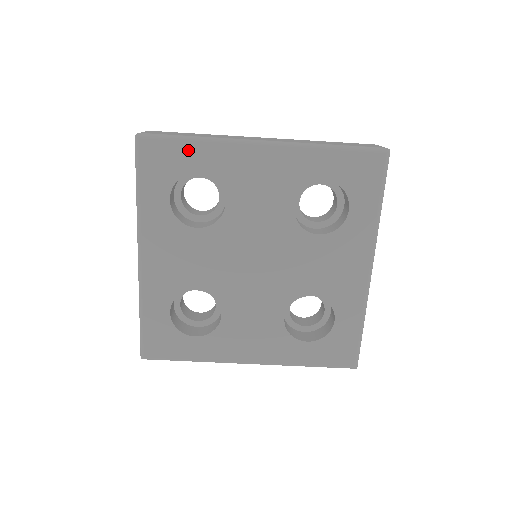
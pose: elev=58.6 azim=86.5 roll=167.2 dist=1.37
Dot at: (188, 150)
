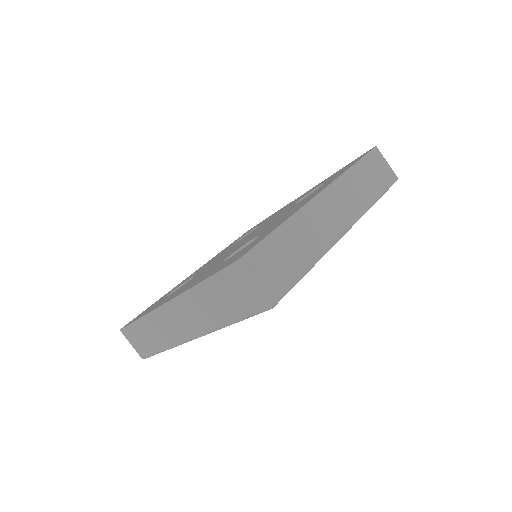
Dot at: occluded
